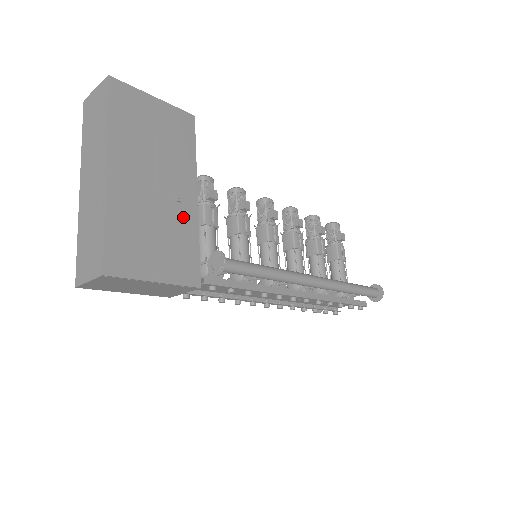
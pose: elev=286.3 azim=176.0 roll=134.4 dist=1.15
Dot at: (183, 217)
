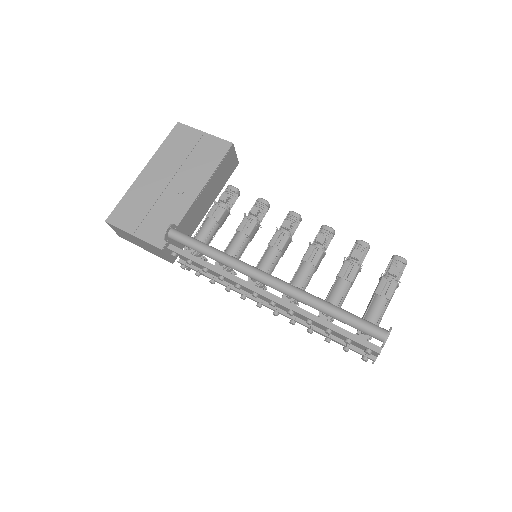
Dot at: (178, 204)
